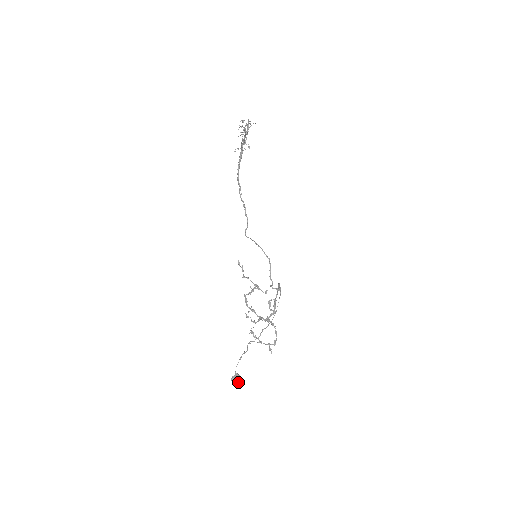
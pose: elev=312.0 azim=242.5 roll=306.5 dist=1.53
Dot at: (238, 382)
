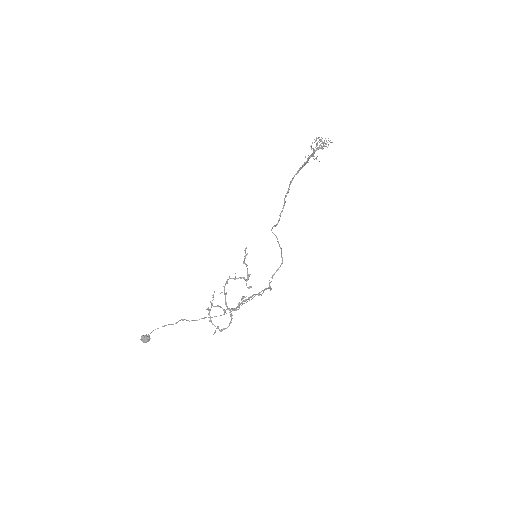
Dot at: (144, 341)
